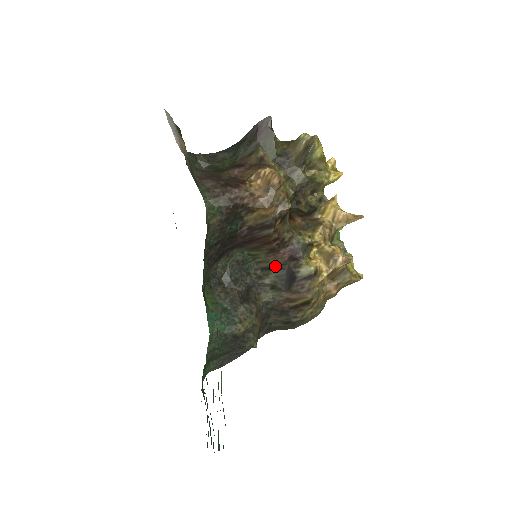
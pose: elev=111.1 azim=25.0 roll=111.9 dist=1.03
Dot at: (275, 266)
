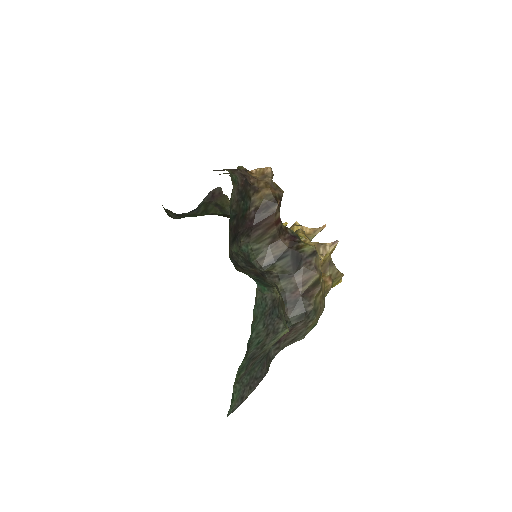
Dot at: (278, 257)
